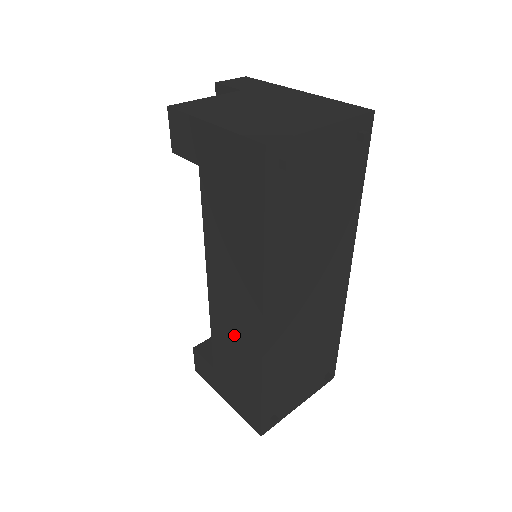
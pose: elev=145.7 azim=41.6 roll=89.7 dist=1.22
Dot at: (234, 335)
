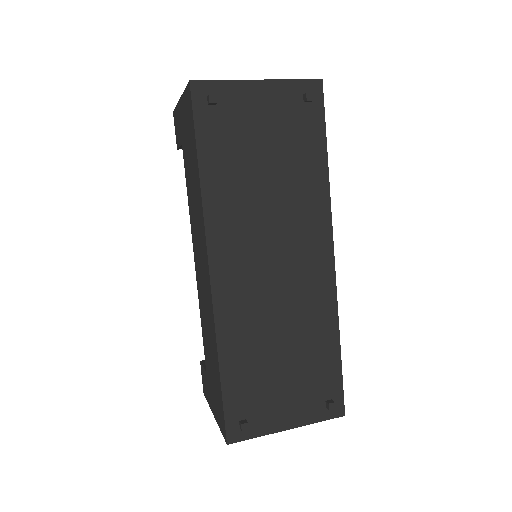
Dot at: (205, 308)
